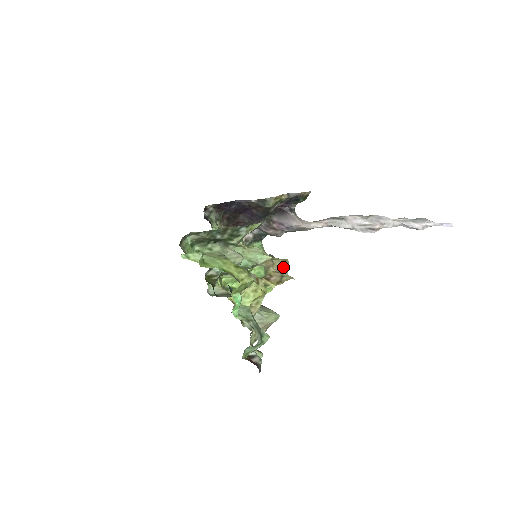
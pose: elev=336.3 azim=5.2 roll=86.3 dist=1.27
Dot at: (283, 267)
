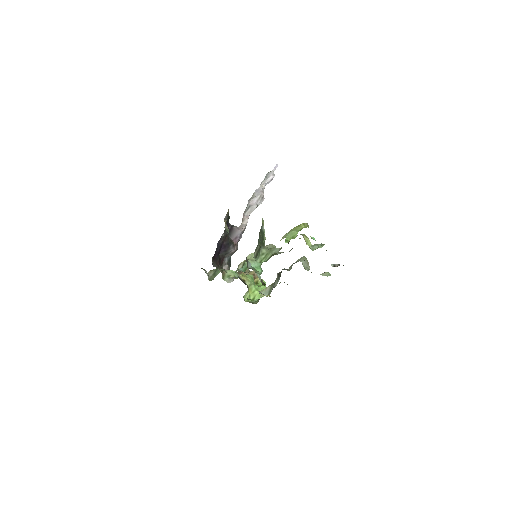
Dot at: (247, 269)
